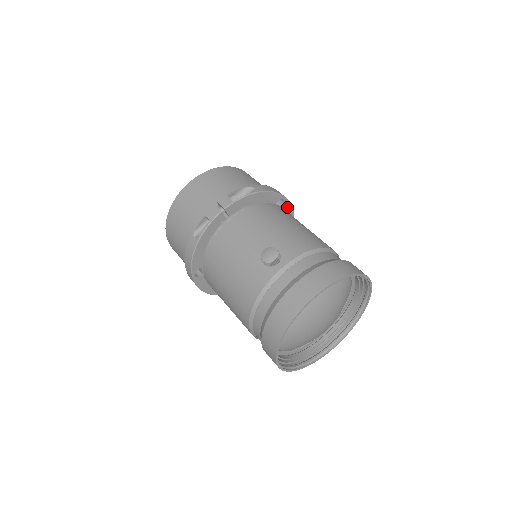
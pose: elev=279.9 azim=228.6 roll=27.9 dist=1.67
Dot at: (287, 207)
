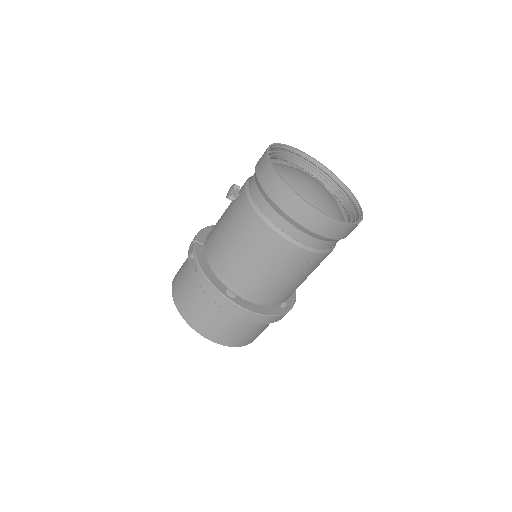
Dot at: occluded
